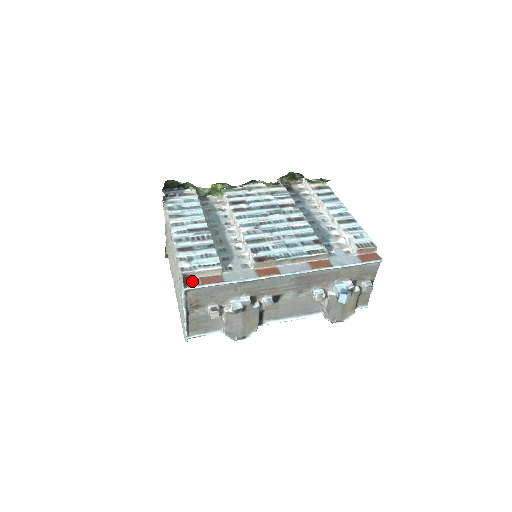
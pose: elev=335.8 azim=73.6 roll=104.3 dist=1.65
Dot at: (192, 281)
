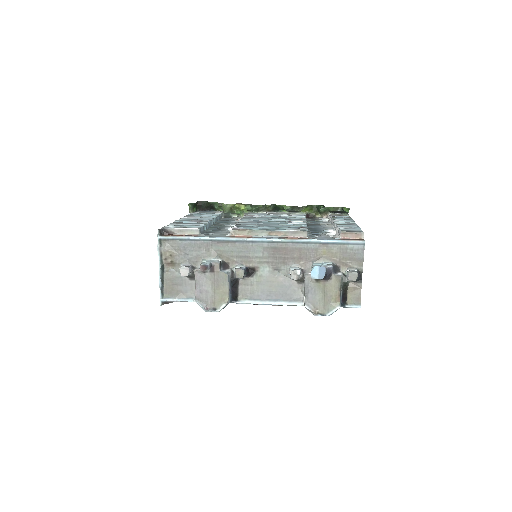
Dot at: (169, 234)
